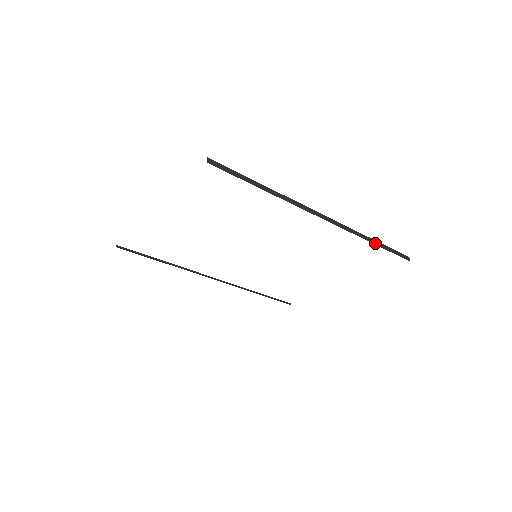
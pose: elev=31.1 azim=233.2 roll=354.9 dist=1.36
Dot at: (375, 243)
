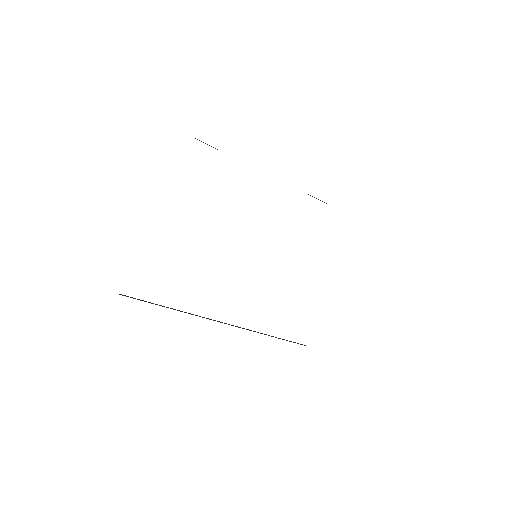
Dot at: occluded
